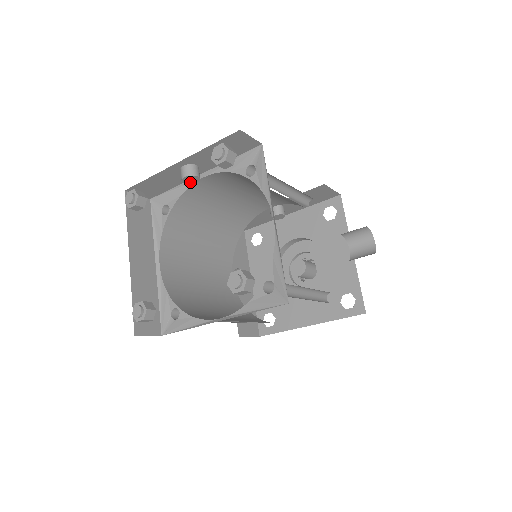
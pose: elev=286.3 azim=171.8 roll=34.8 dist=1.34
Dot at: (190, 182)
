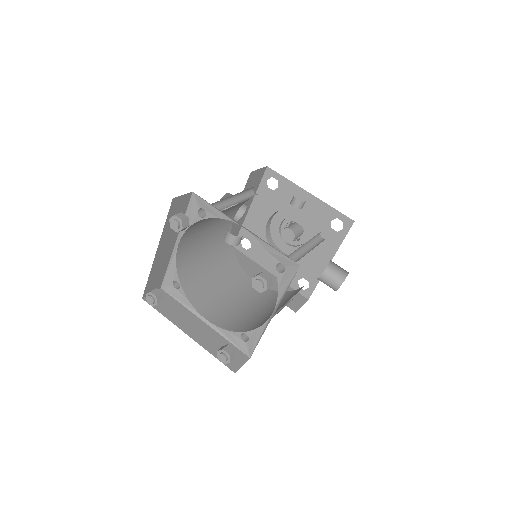
Dot at: occluded
